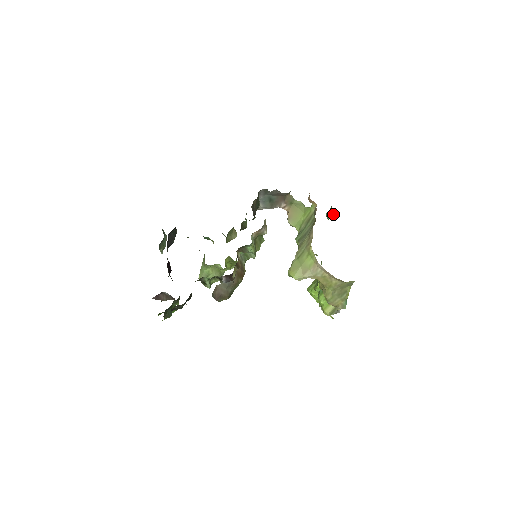
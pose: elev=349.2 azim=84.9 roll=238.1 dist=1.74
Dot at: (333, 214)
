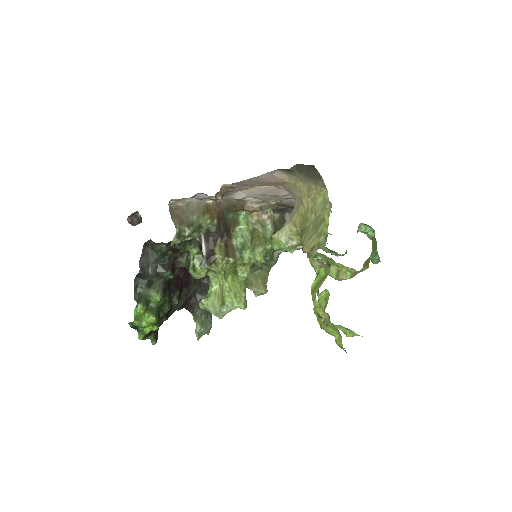
Dot at: (374, 247)
